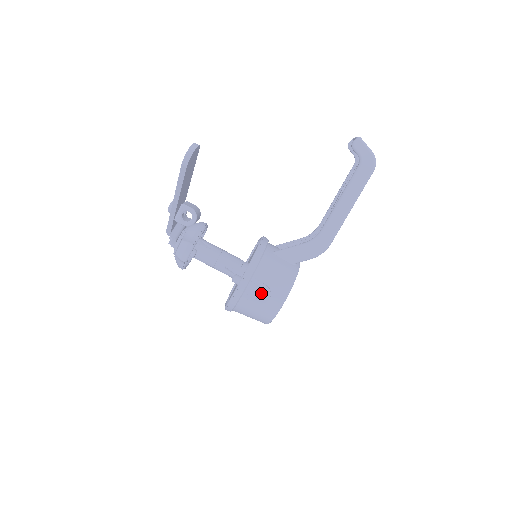
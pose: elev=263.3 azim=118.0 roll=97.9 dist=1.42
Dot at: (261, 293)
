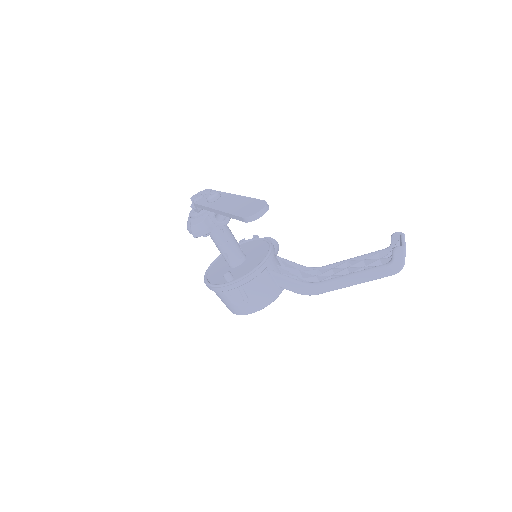
Dot at: (239, 299)
